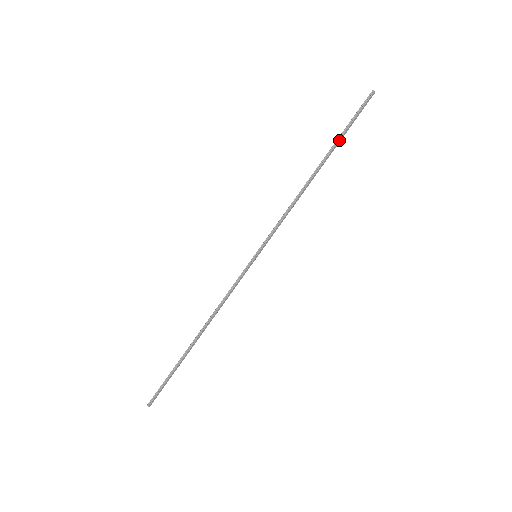
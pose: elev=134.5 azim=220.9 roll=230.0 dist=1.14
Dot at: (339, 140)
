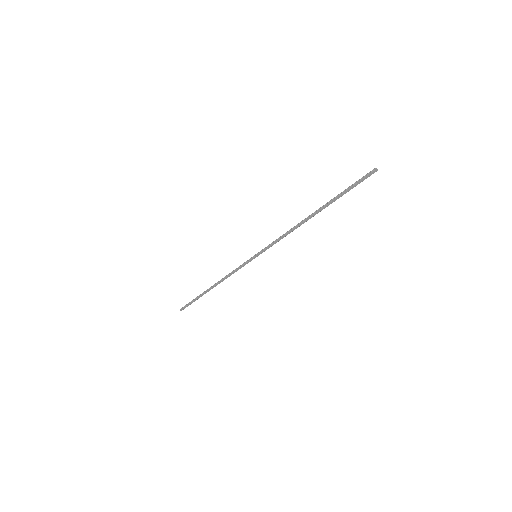
Dot at: (334, 199)
